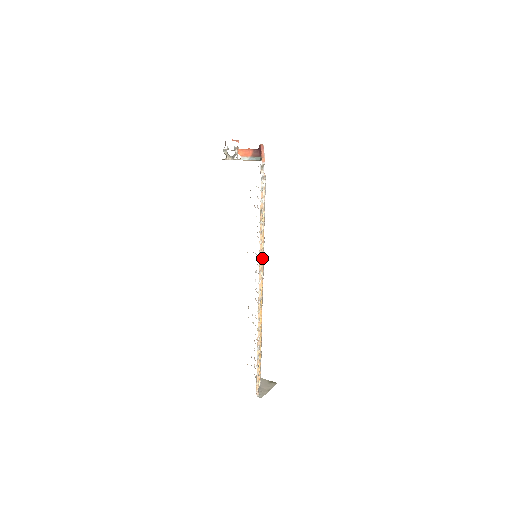
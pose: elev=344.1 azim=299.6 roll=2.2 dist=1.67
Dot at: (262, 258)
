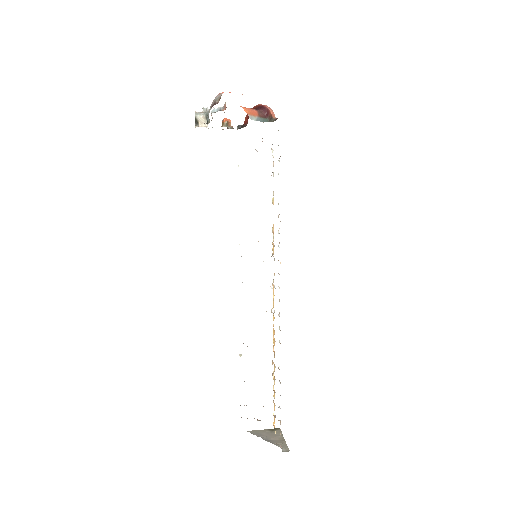
Dot at: occluded
